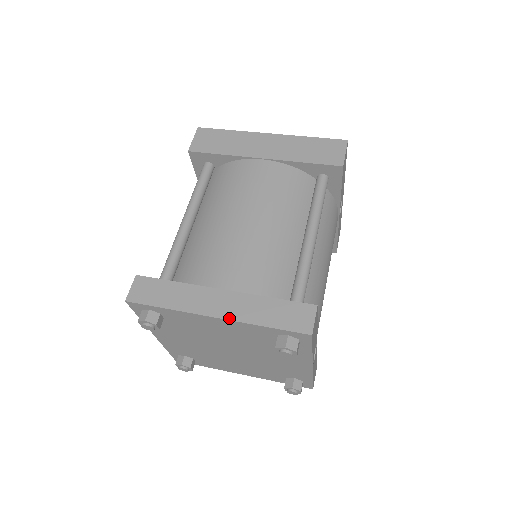
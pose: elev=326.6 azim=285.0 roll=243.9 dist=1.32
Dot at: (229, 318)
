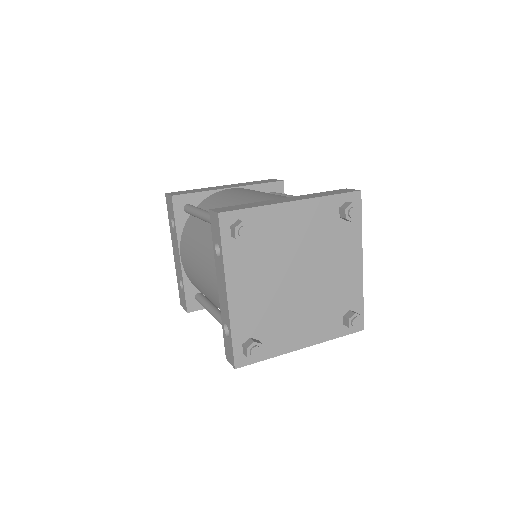
Dot at: (305, 199)
